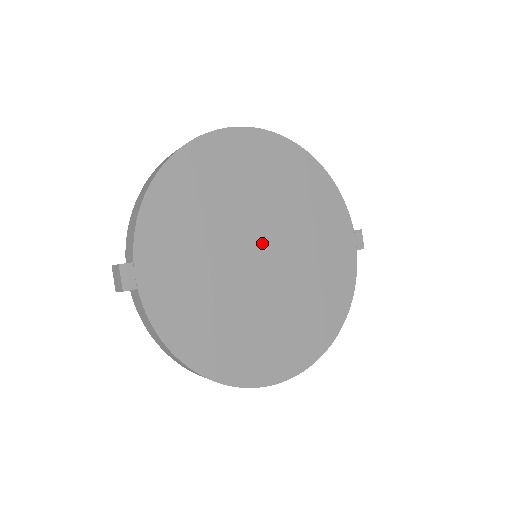
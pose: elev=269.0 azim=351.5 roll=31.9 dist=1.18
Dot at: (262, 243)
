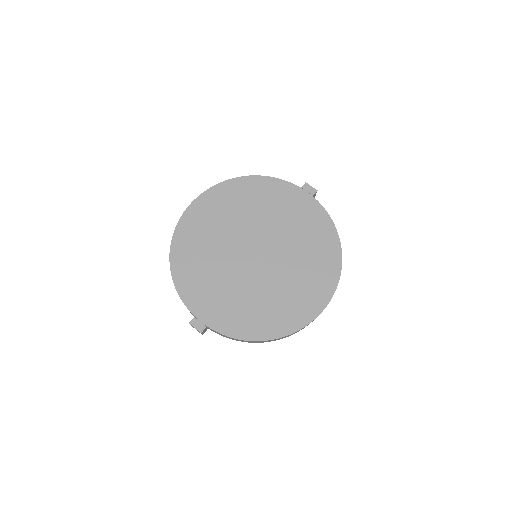
Dot at: (251, 248)
